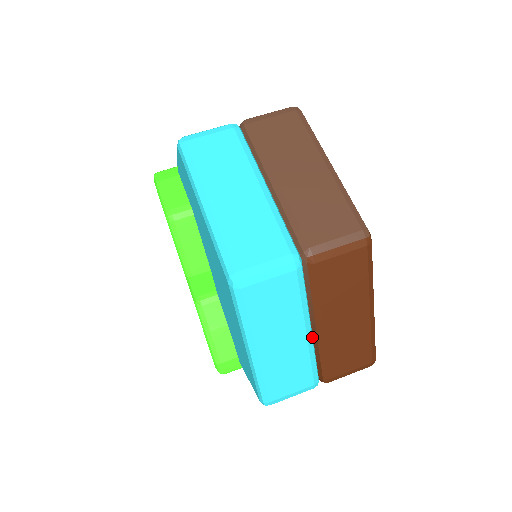
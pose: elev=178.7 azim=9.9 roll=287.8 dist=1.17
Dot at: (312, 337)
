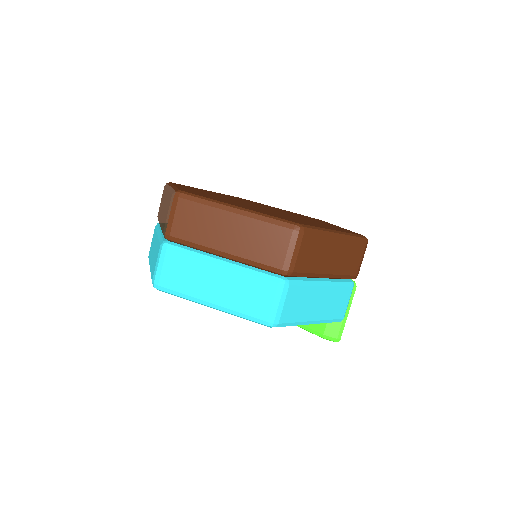
Dot at: (233, 263)
